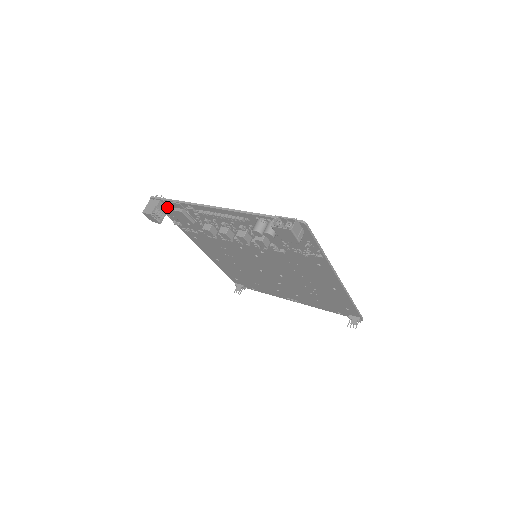
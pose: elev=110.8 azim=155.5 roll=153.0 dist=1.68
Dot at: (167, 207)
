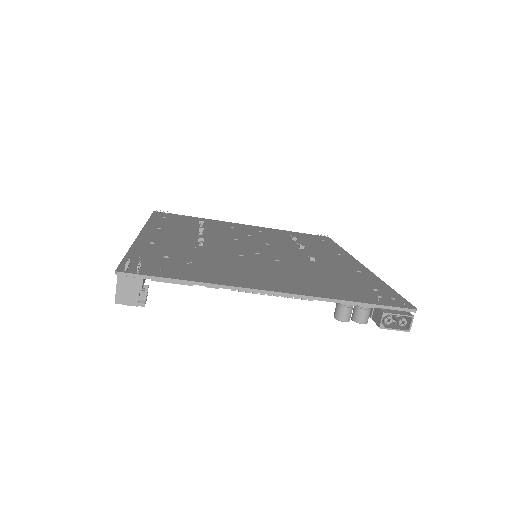
Dot at: occluded
